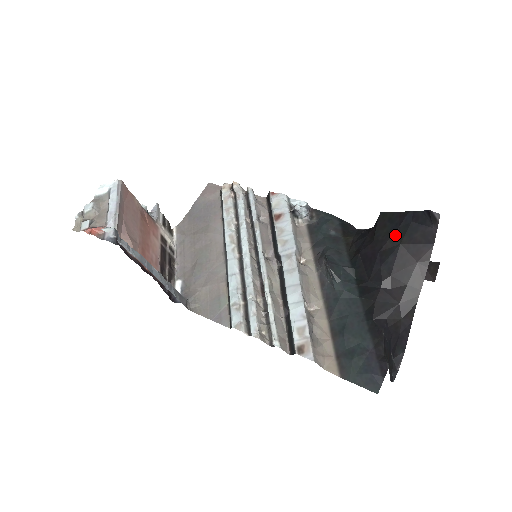
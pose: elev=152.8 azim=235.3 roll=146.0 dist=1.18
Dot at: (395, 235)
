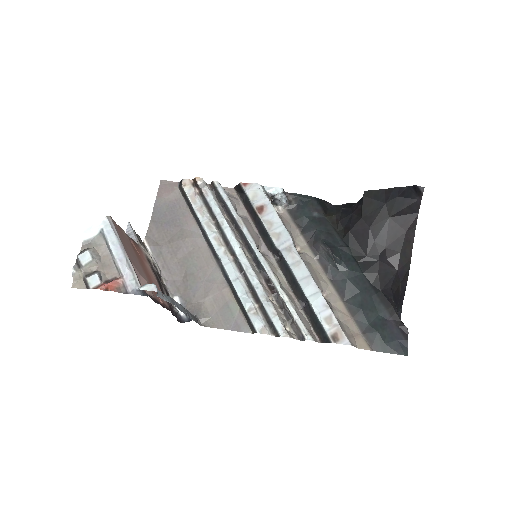
Dot at: (383, 210)
